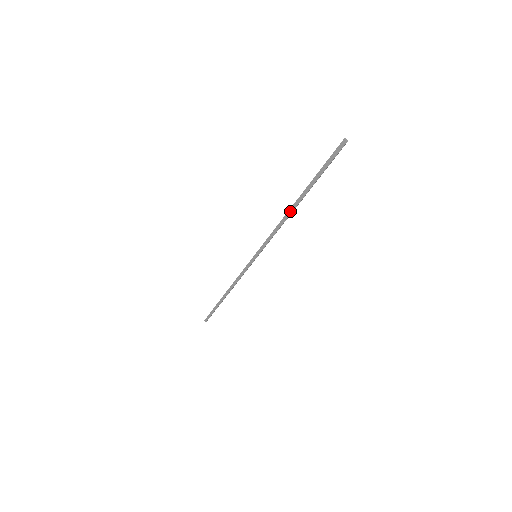
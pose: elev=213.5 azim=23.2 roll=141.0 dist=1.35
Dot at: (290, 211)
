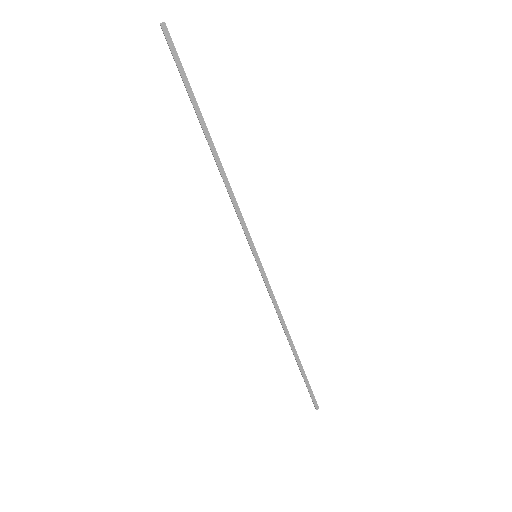
Dot at: (217, 161)
